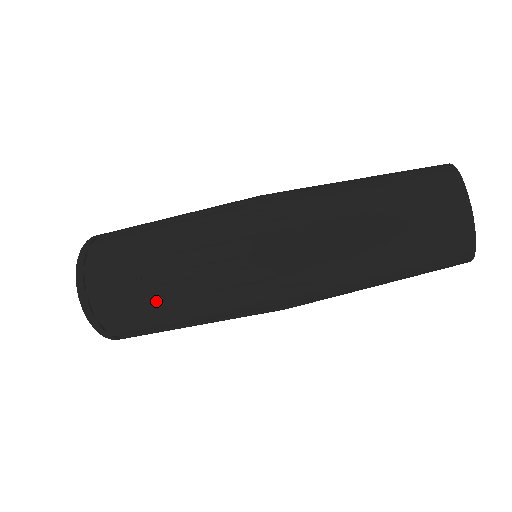
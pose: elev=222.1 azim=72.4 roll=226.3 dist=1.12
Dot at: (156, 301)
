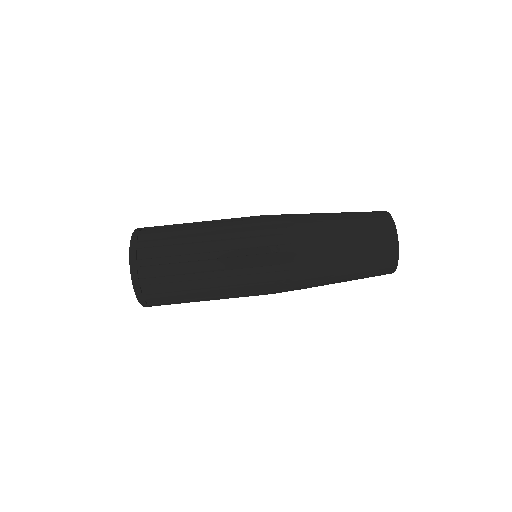
Dot at: (187, 254)
